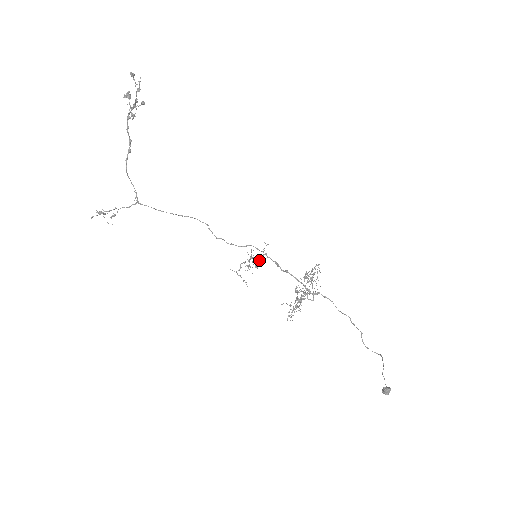
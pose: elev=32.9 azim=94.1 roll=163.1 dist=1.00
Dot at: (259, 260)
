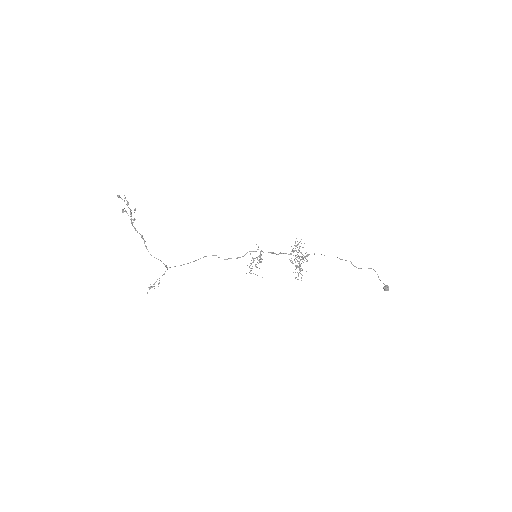
Dot at: (259, 257)
